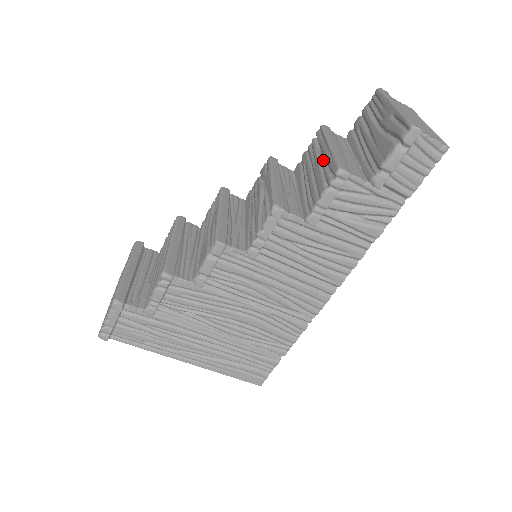
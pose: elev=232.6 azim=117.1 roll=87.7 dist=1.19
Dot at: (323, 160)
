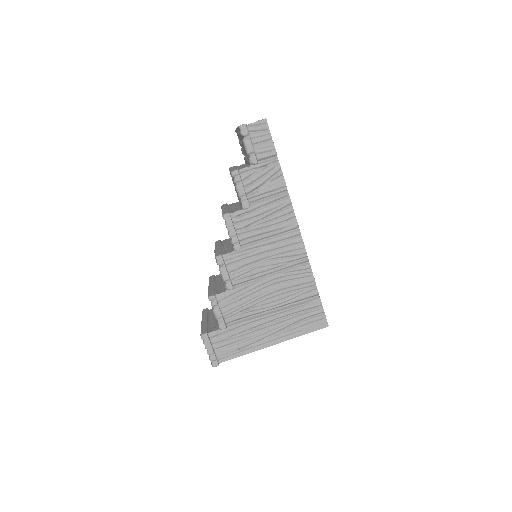
Dot at: occluded
